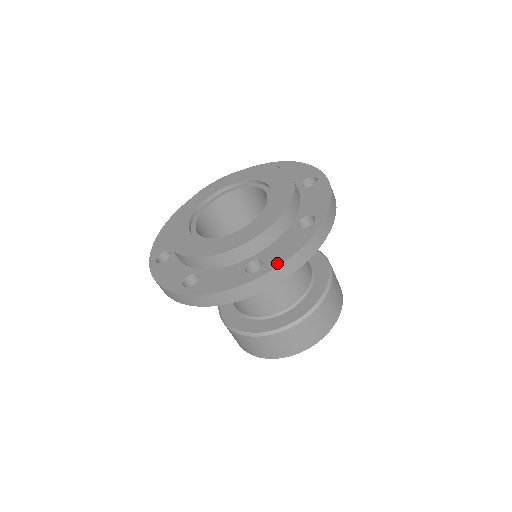
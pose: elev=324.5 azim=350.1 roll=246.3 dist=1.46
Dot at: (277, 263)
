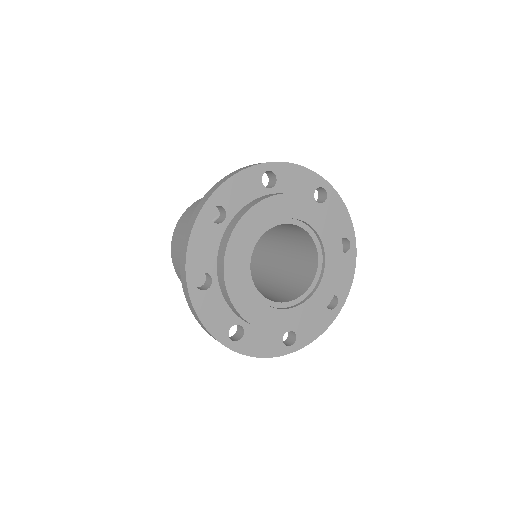
Dot at: (245, 351)
